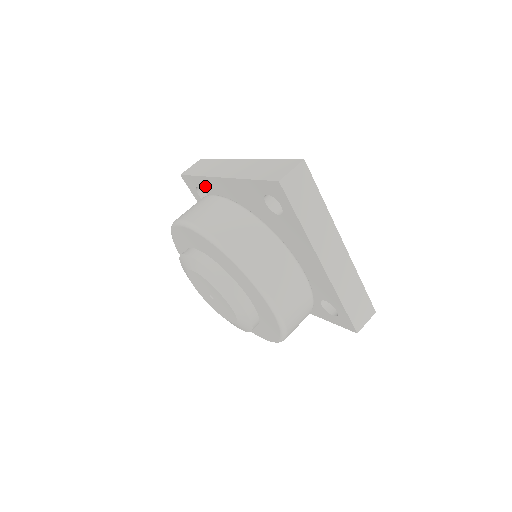
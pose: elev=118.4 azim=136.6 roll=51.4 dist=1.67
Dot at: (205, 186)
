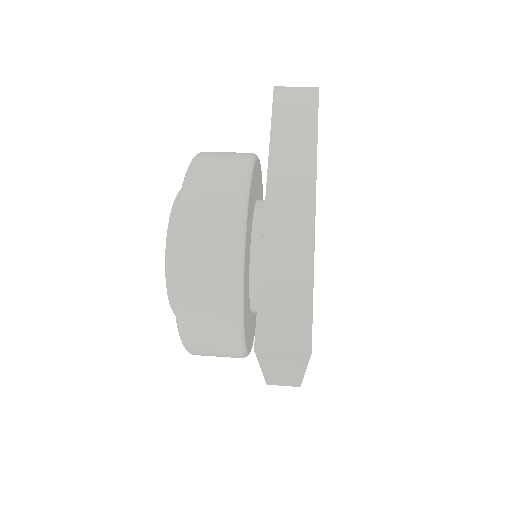
Dot at: occluded
